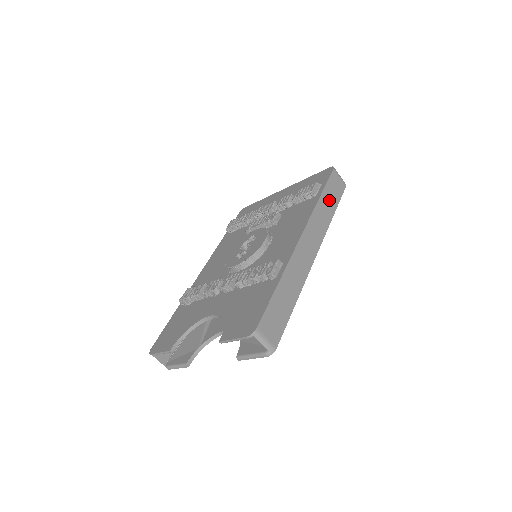
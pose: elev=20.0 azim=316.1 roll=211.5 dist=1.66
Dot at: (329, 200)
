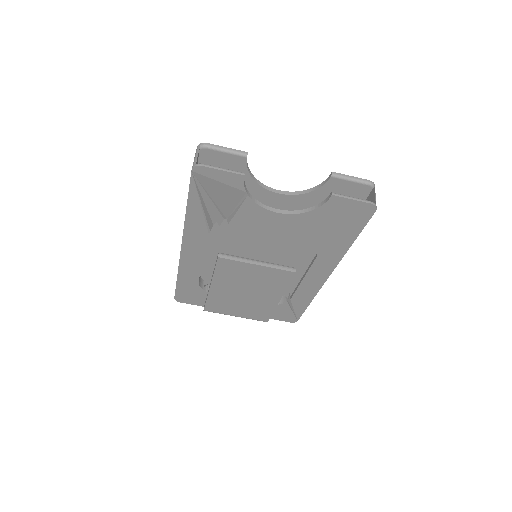
Dot at: occluded
